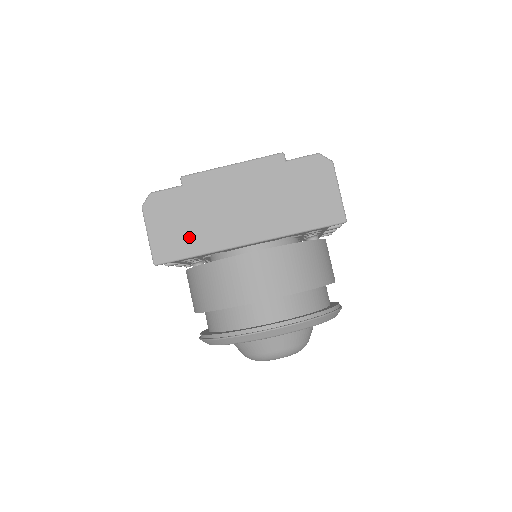
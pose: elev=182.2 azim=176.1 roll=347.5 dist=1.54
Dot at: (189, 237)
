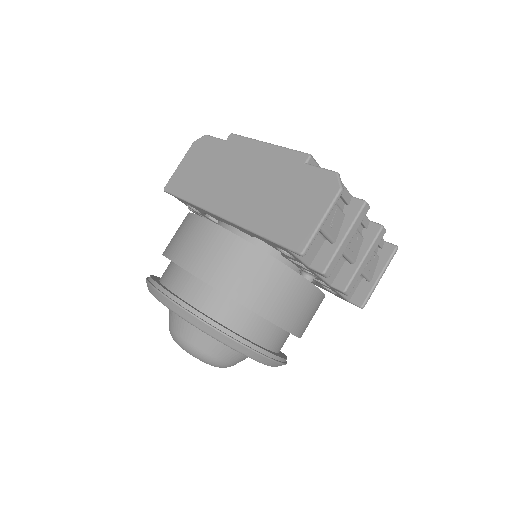
Dot at: (196, 183)
